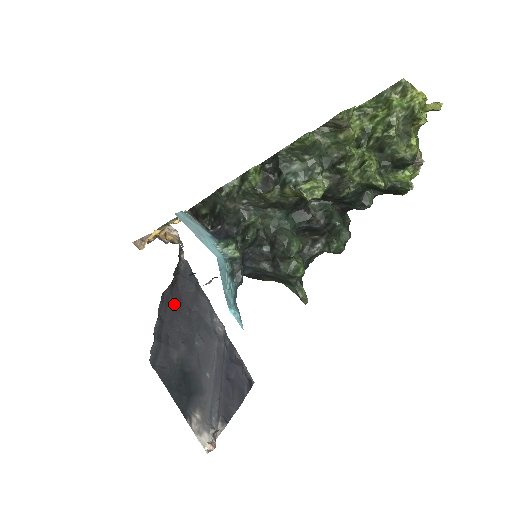
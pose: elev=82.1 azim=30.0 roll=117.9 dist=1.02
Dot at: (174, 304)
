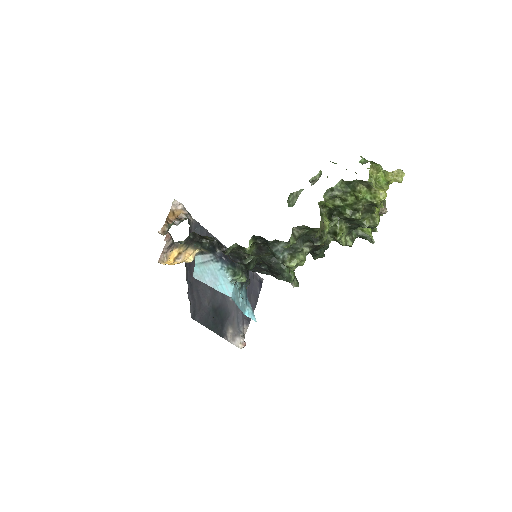
Dot at: occluded
